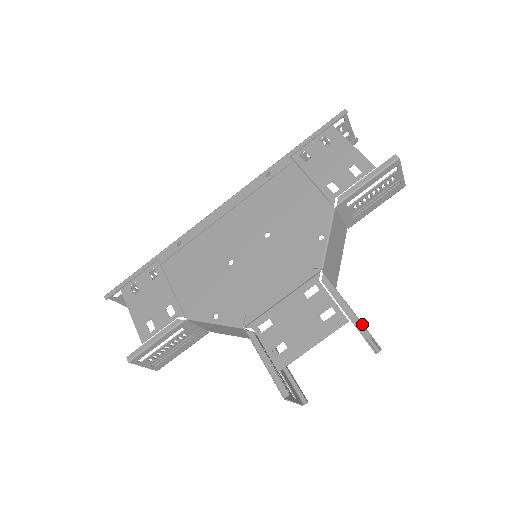
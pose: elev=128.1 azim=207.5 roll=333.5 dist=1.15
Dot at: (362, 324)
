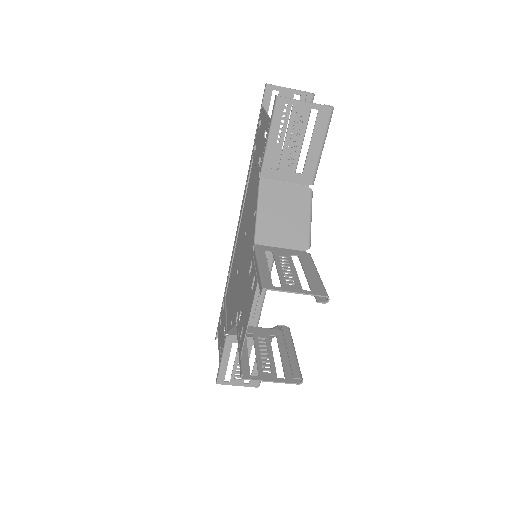
Dot at: (261, 280)
